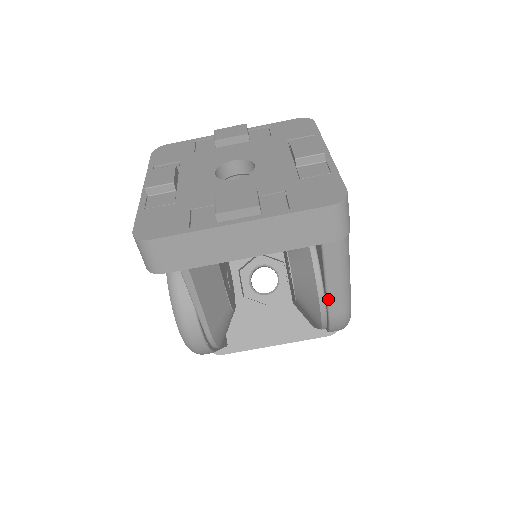
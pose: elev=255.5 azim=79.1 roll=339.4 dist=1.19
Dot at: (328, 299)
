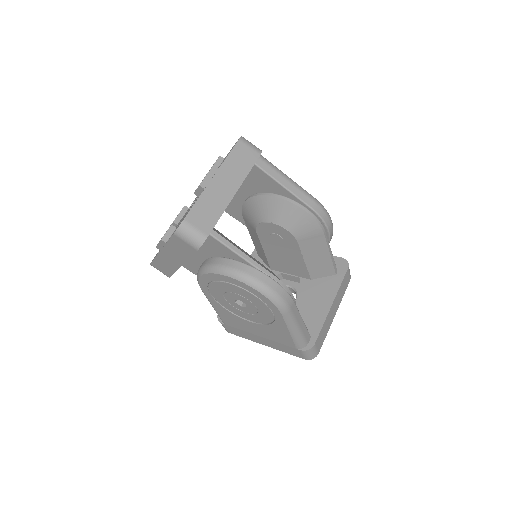
Dot at: (298, 197)
